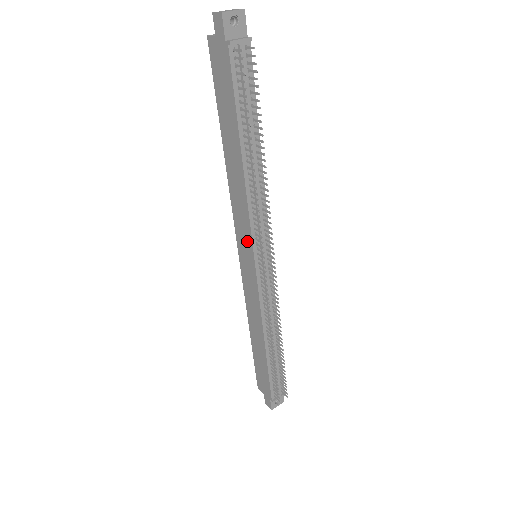
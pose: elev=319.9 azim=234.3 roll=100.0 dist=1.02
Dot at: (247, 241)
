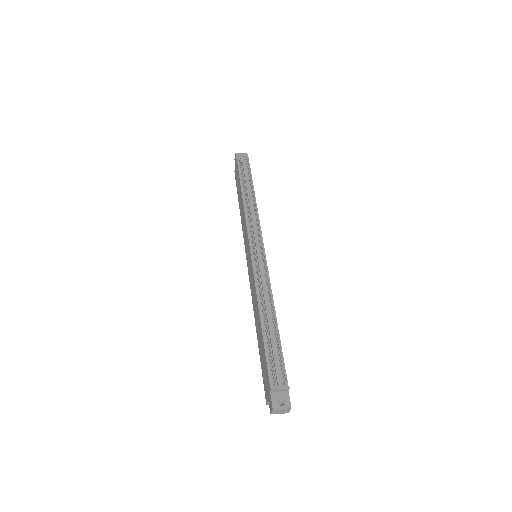
Dot at: (247, 242)
